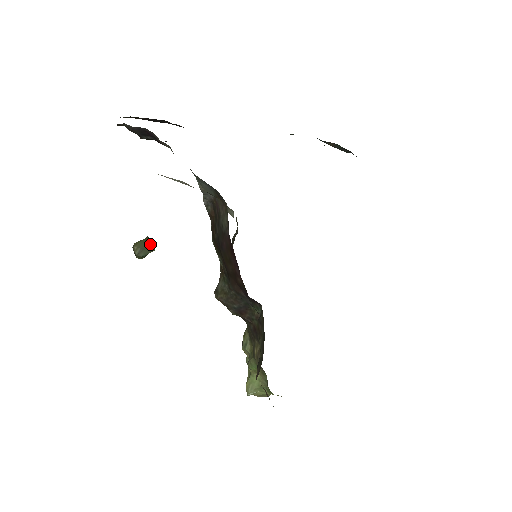
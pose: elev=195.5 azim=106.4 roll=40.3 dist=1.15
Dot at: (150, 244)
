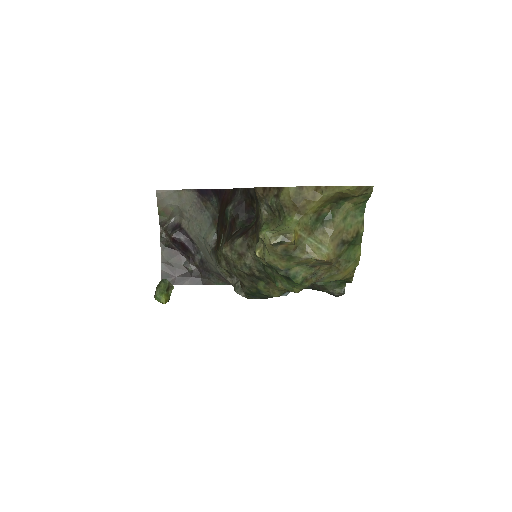
Dot at: (170, 292)
